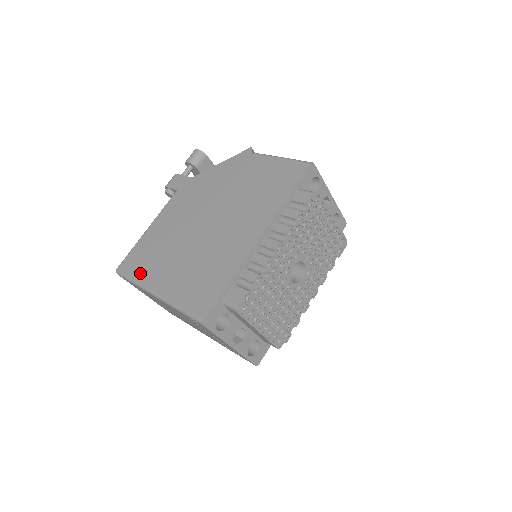
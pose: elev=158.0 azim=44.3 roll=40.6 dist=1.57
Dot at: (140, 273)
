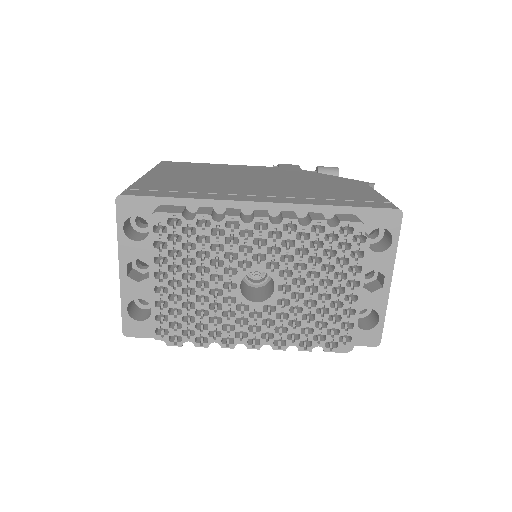
Dot at: (165, 167)
